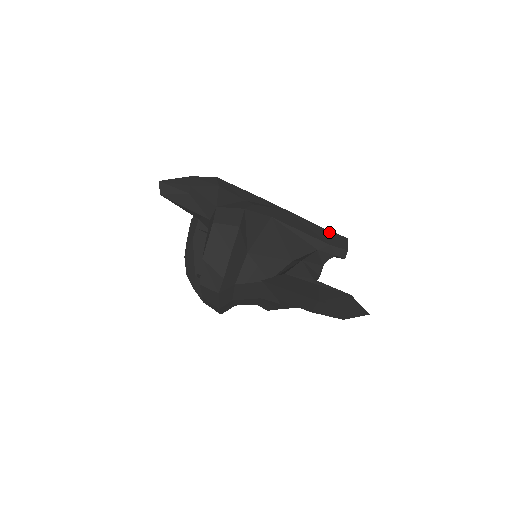
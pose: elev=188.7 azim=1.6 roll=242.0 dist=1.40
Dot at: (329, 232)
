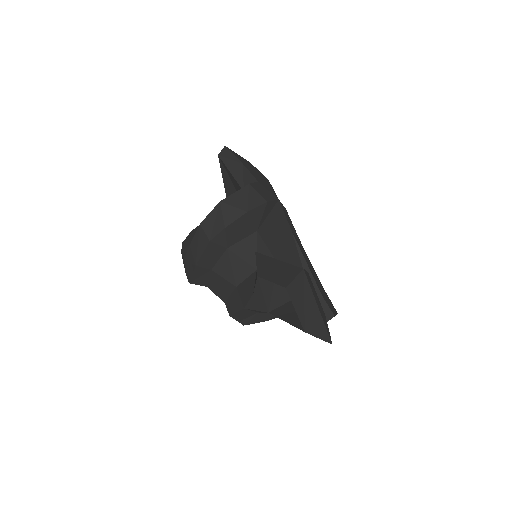
Dot at: (326, 294)
